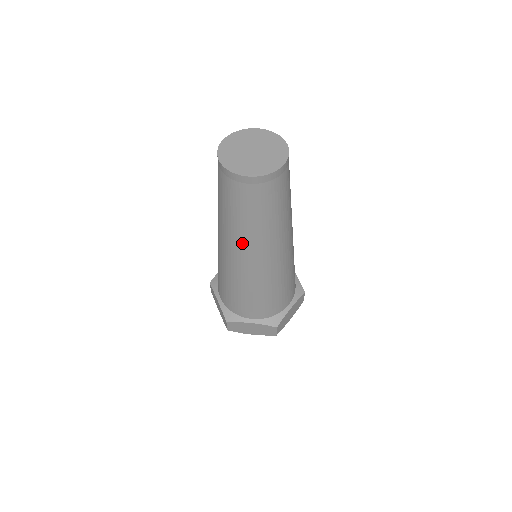
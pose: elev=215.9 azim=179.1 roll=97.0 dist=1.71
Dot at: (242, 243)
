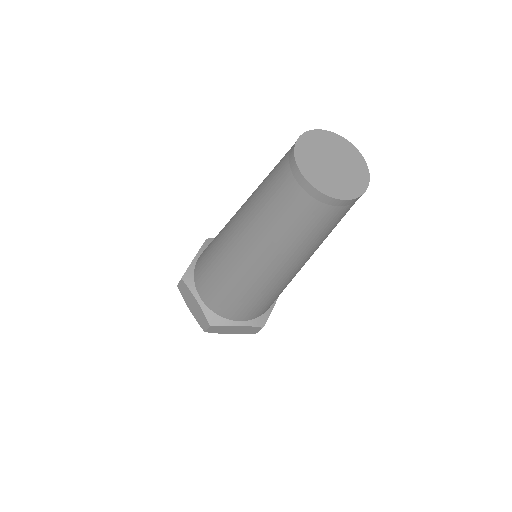
Dot at: (248, 228)
